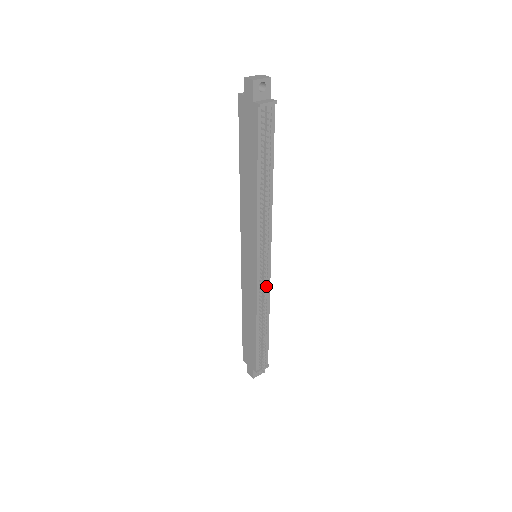
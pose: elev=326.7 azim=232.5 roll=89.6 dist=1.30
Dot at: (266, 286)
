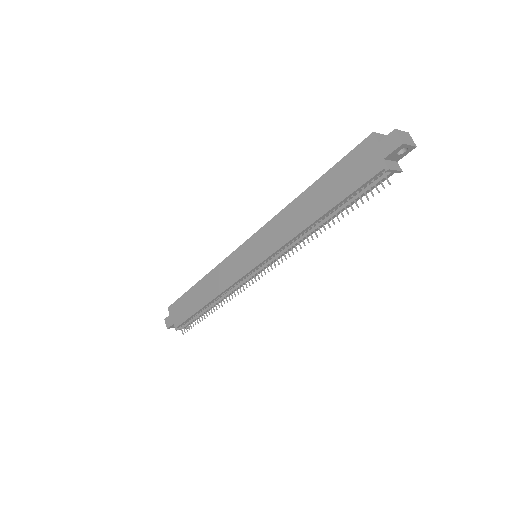
Dot at: occluded
